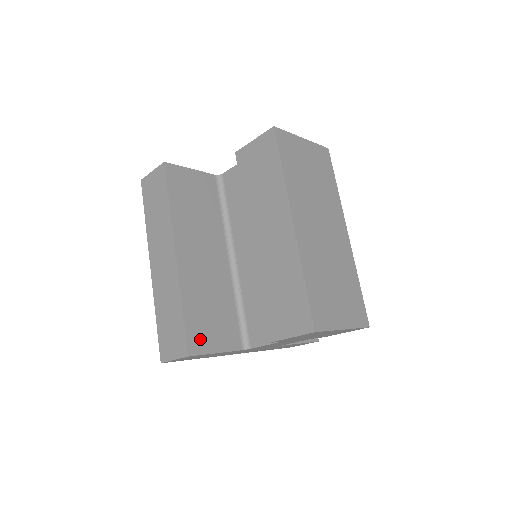
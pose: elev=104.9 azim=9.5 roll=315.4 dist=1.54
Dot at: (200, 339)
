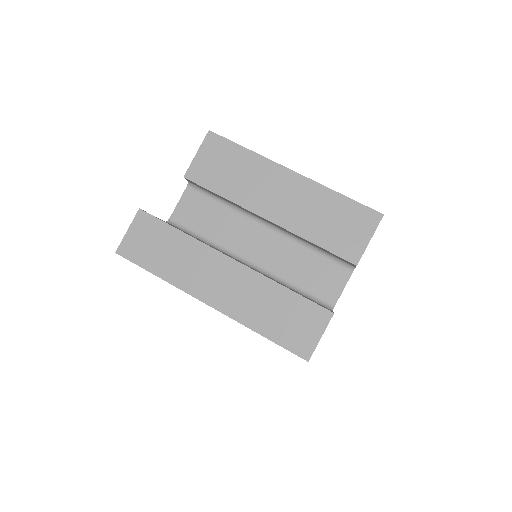
Dot at: occluded
